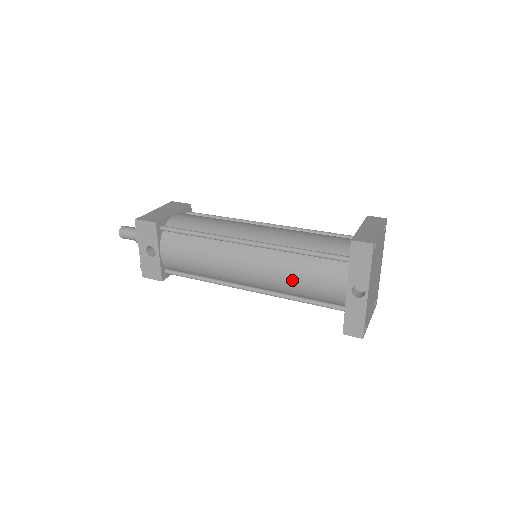
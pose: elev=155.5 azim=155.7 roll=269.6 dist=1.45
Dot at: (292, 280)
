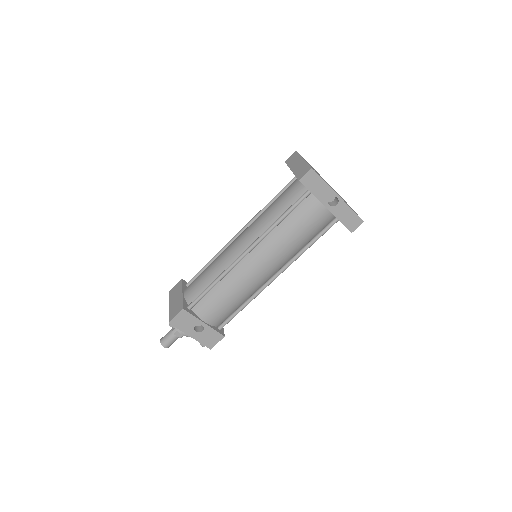
Dot at: (294, 240)
